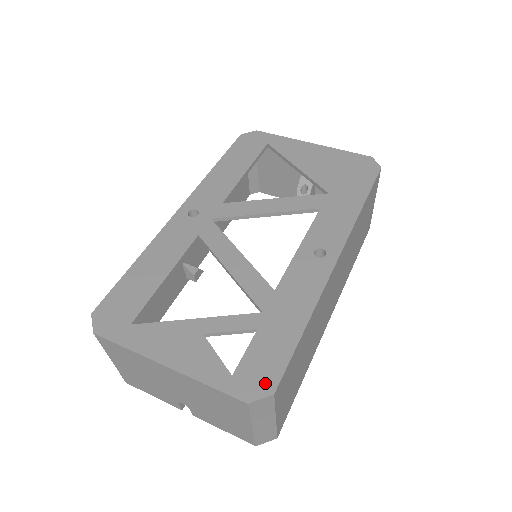
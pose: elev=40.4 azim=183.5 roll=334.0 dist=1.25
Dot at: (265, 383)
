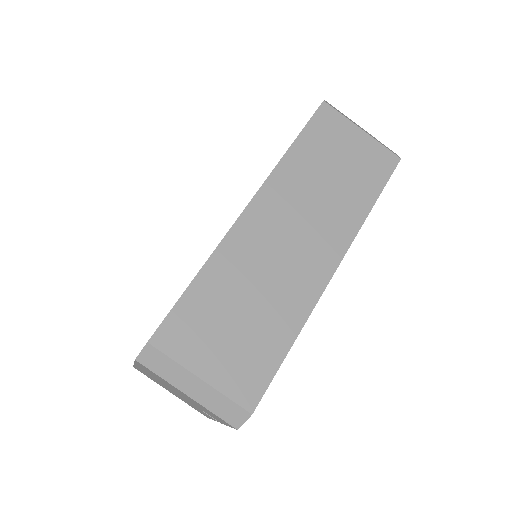
Dot at: occluded
